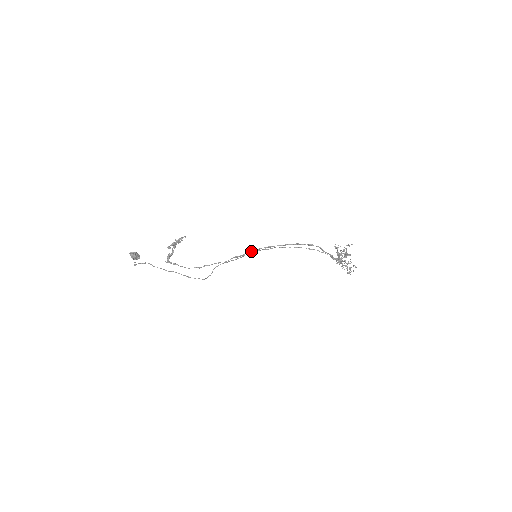
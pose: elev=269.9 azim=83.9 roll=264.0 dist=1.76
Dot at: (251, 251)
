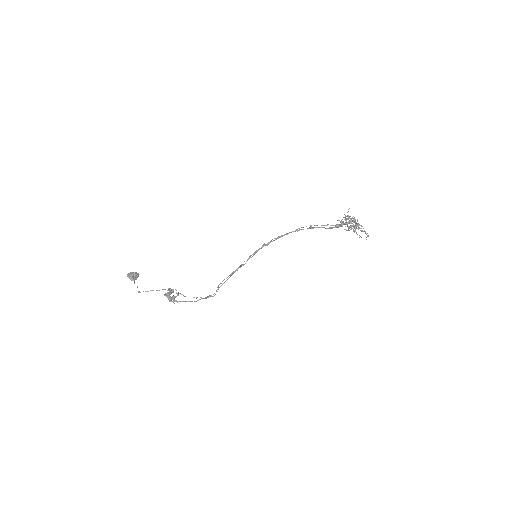
Dot at: (249, 258)
